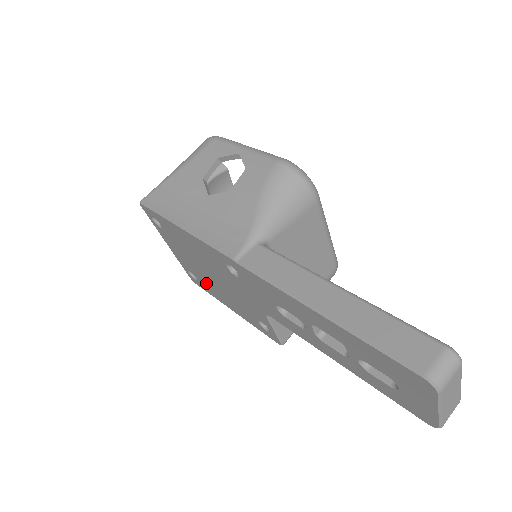
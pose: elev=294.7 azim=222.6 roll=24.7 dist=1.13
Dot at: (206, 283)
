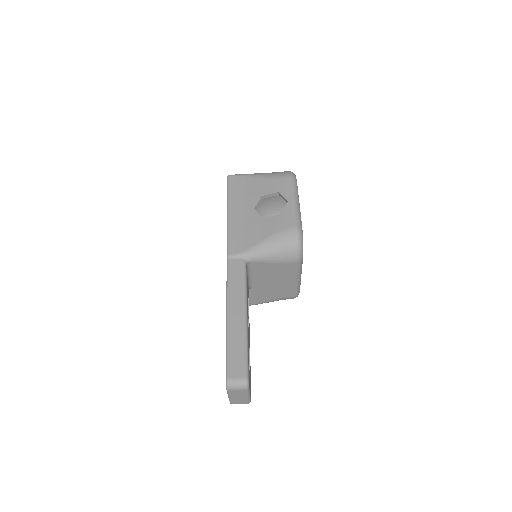
Dot at: occluded
